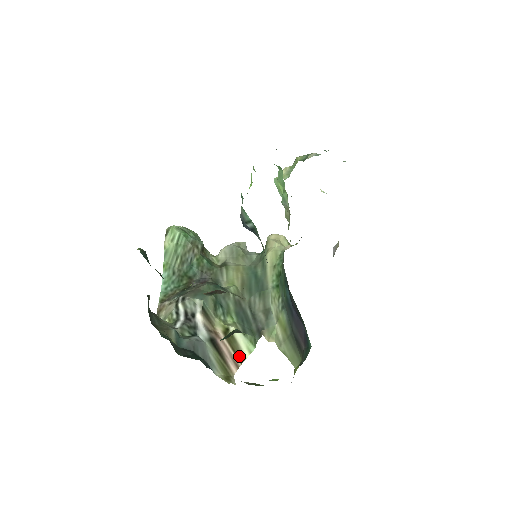
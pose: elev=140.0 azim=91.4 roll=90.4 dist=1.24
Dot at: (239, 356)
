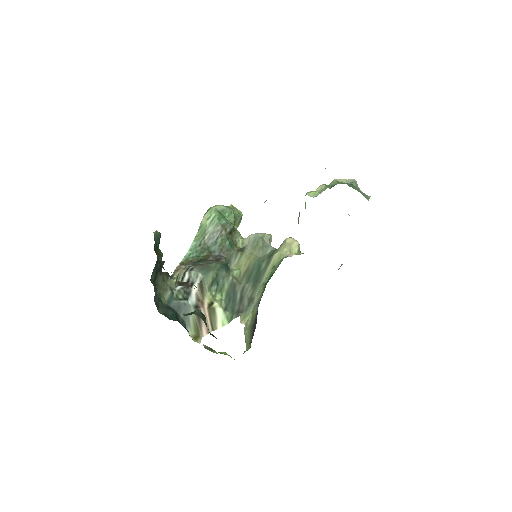
Dot at: (213, 325)
